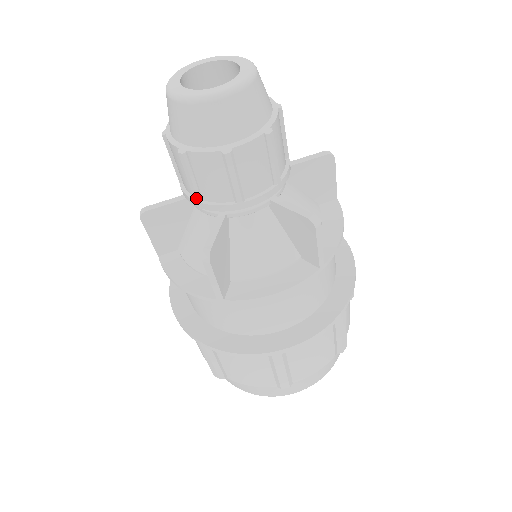
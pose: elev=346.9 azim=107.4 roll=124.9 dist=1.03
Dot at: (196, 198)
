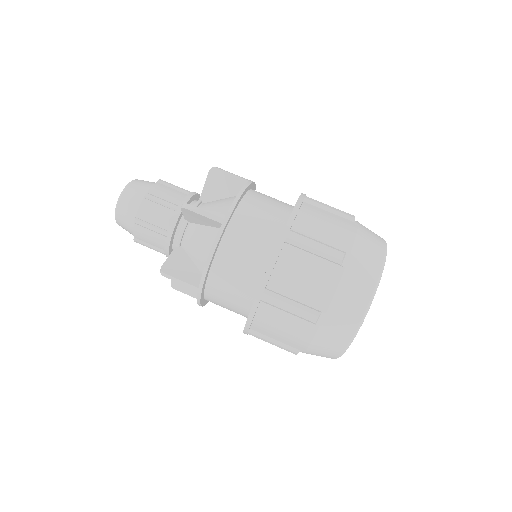
Dot at: (162, 253)
